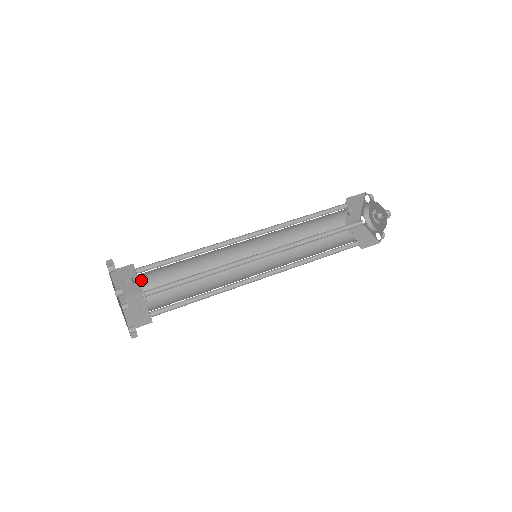
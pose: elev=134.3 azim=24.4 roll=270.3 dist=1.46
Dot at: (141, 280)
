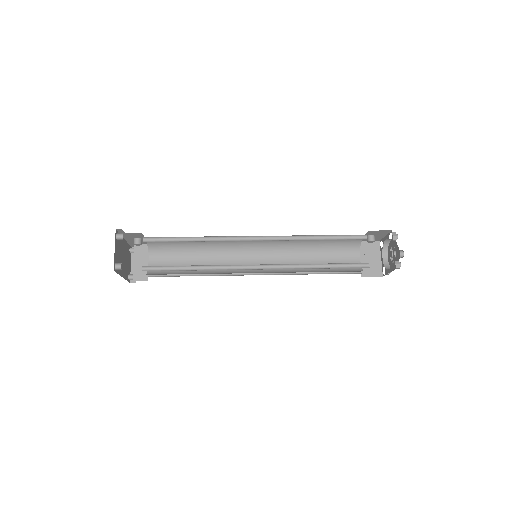
Dot at: occluded
